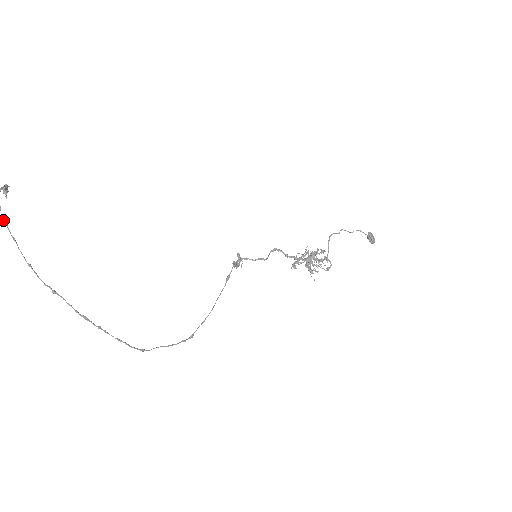
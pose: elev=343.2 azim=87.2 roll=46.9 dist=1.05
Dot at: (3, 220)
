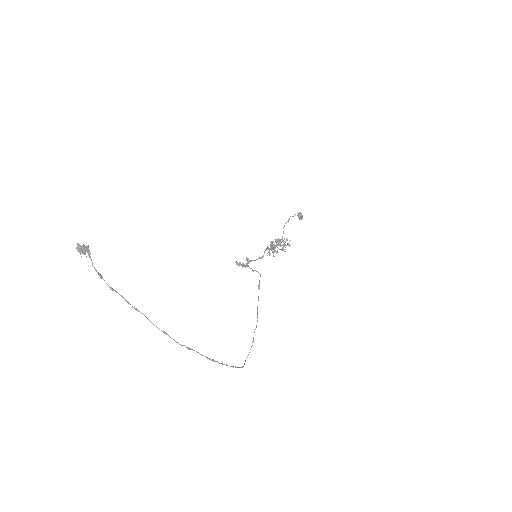
Dot at: (115, 291)
